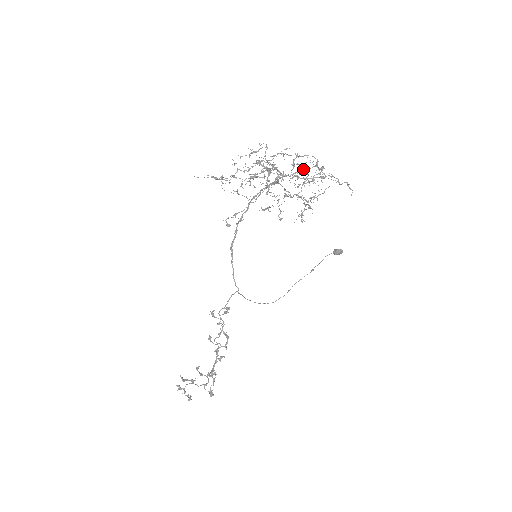
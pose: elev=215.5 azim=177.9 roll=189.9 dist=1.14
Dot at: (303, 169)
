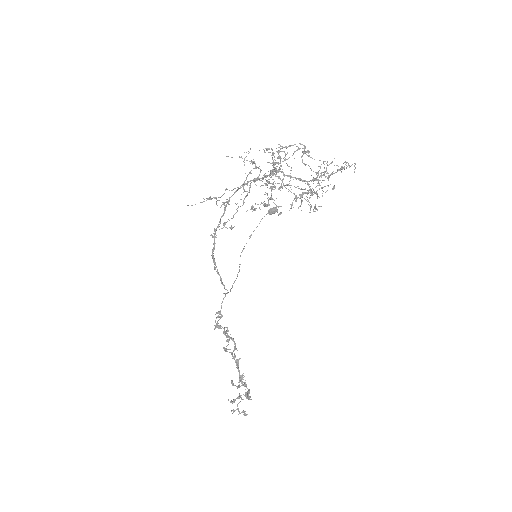
Dot at: occluded
